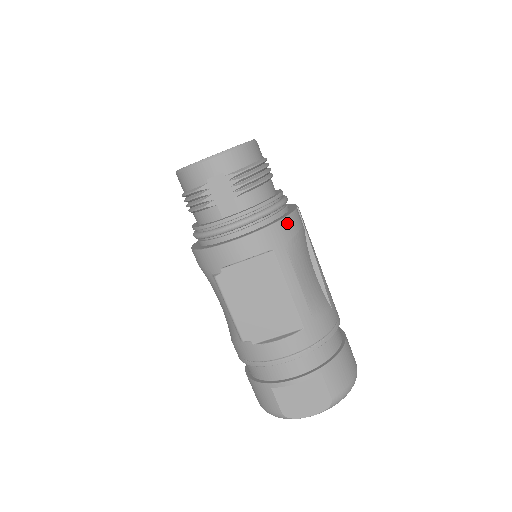
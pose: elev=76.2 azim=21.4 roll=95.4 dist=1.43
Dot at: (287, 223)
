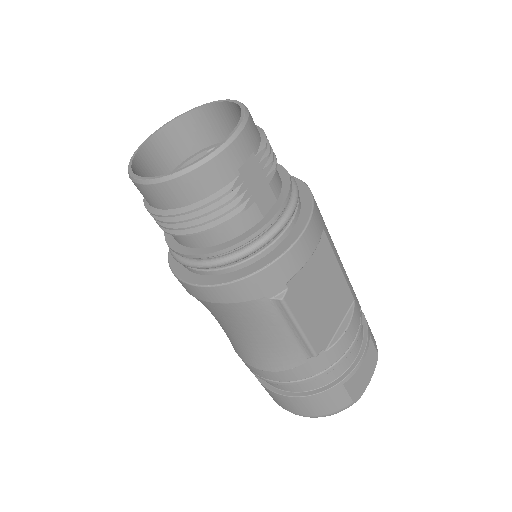
Dot at: occluded
